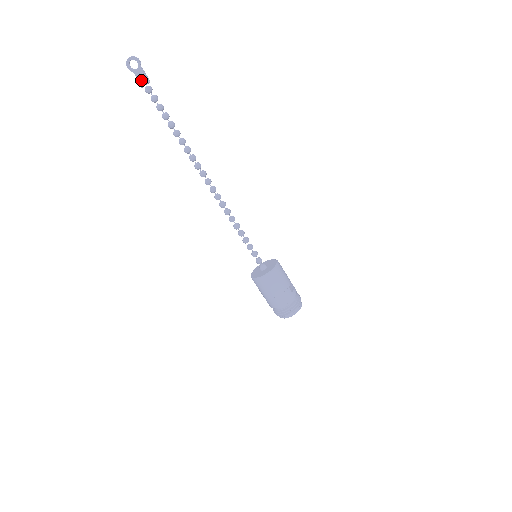
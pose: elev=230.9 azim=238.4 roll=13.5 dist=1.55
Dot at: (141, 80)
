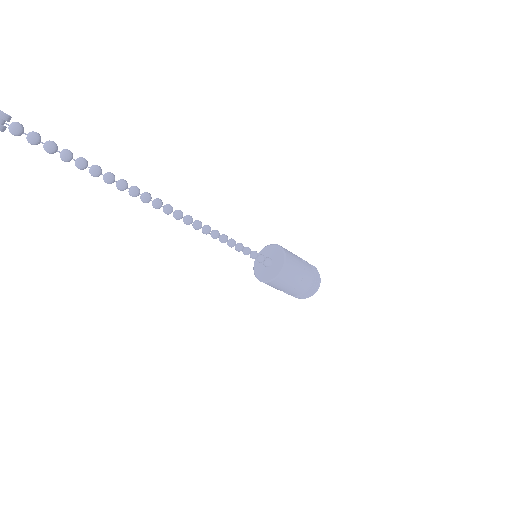
Dot at: out of frame
